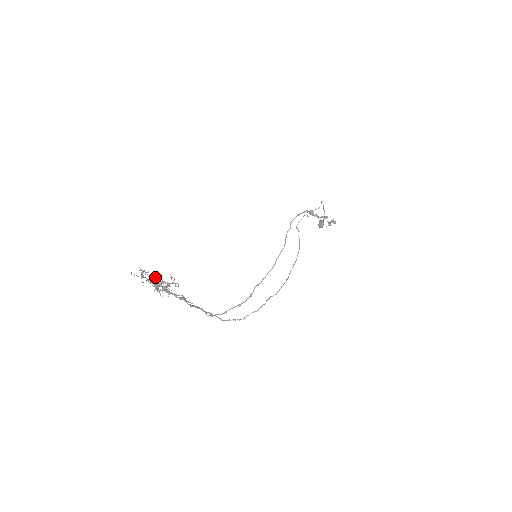
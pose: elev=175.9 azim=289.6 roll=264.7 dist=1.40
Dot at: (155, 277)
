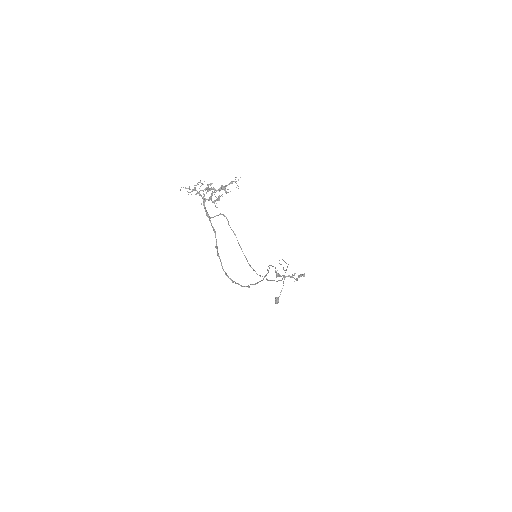
Dot at: (206, 192)
